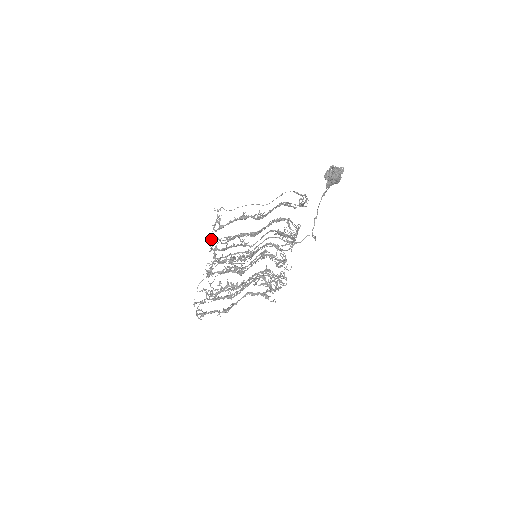
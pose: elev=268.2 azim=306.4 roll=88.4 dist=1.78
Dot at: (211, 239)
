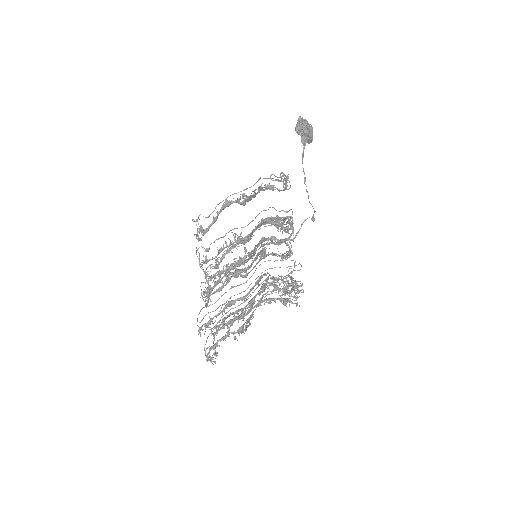
Dot at: occluded
